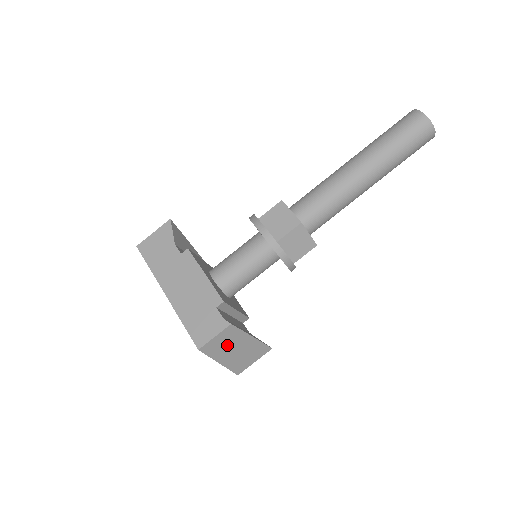
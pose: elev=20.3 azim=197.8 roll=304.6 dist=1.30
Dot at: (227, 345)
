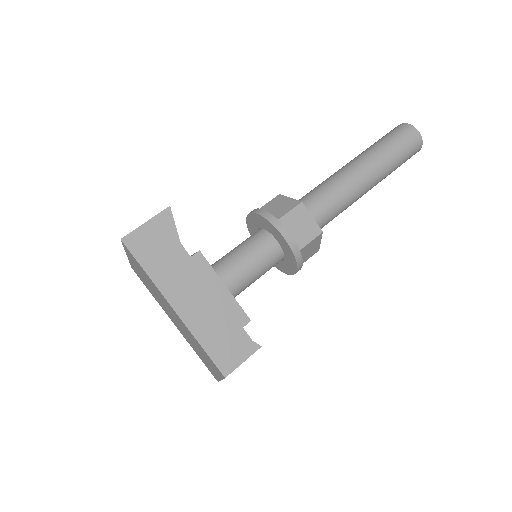
Dot at: occluded
